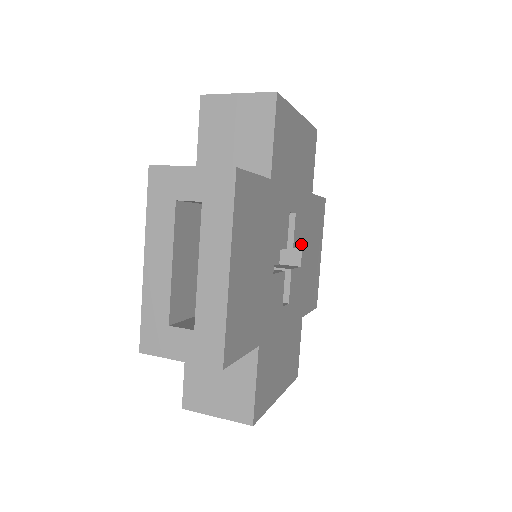
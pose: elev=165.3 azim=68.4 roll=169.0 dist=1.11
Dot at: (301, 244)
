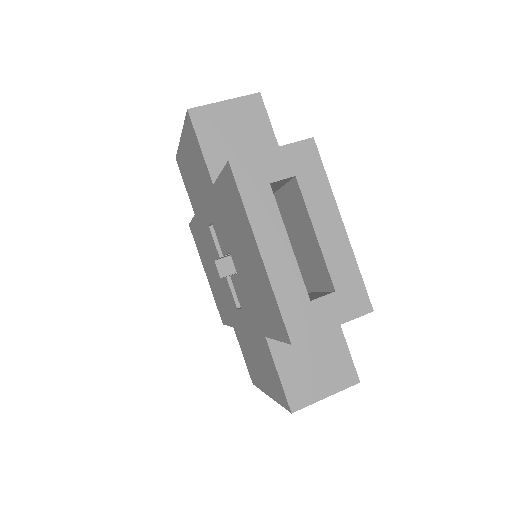
Dot at: occluded
